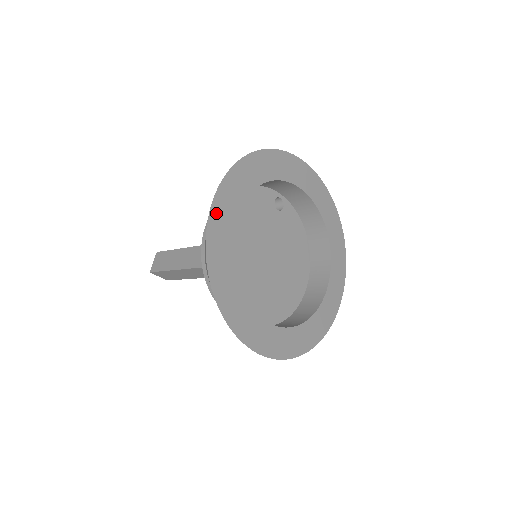
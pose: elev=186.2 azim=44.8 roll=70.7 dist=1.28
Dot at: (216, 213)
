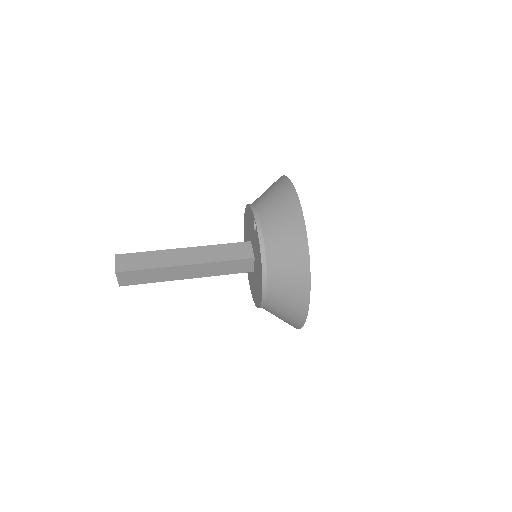
Dot at: occluded
